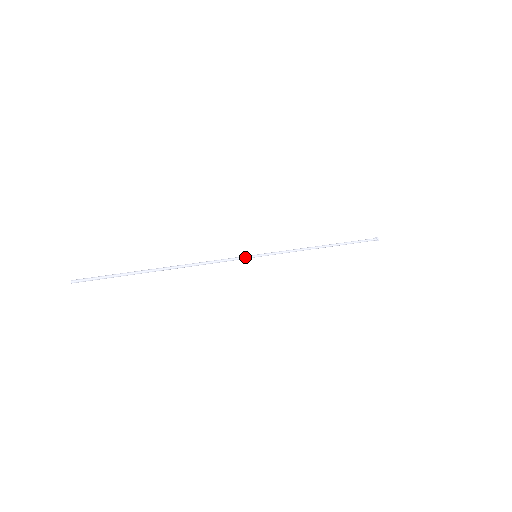
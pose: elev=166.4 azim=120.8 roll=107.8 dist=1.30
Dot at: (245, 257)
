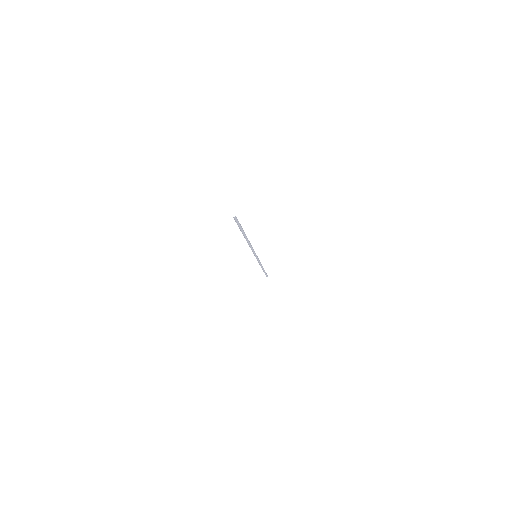
Dot at: occluded
